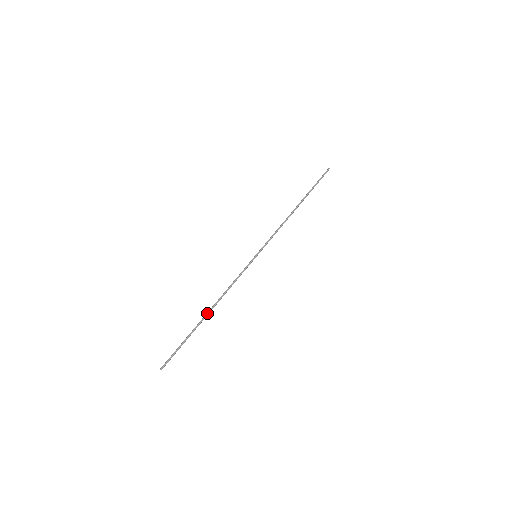
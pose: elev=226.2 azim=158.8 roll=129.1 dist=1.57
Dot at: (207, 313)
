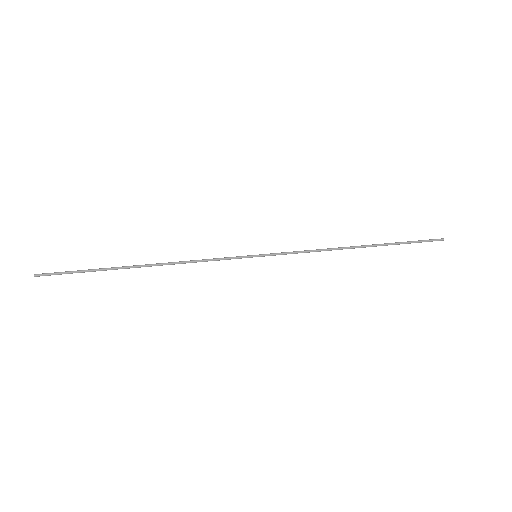
Dot at: (140, 265)
